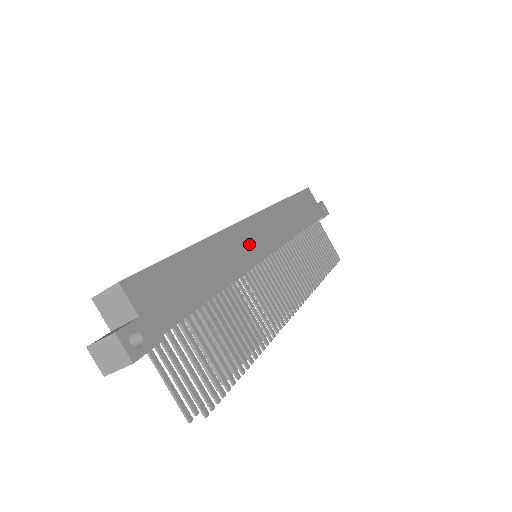
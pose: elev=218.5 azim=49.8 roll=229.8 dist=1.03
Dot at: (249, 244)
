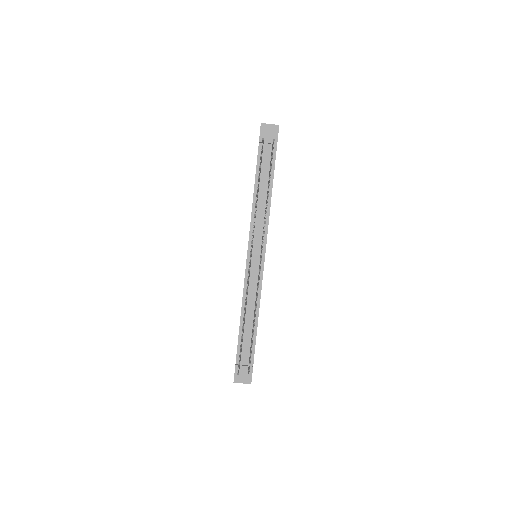
Dot at: occluded
